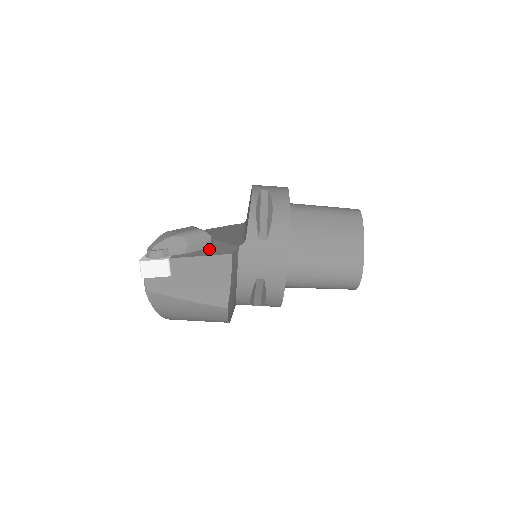
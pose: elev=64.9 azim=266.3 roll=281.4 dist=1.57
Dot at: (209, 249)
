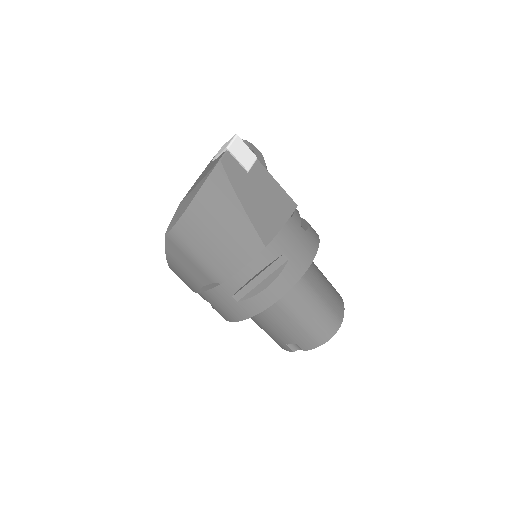
Dot at: occluded
